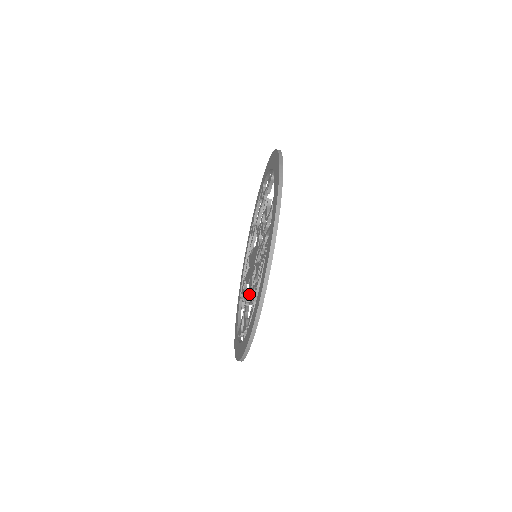
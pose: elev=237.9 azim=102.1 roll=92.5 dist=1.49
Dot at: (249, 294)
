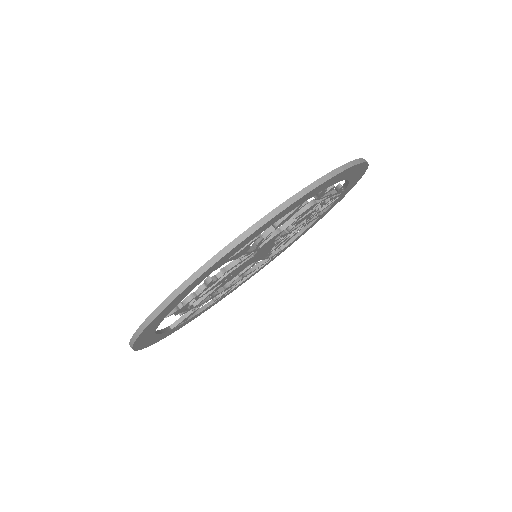
Dot at: (273, 231)
